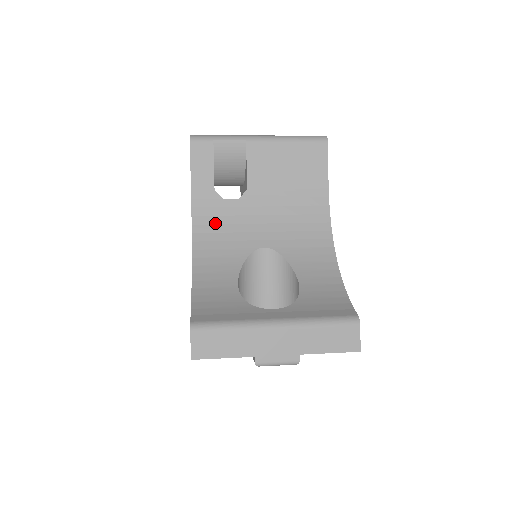
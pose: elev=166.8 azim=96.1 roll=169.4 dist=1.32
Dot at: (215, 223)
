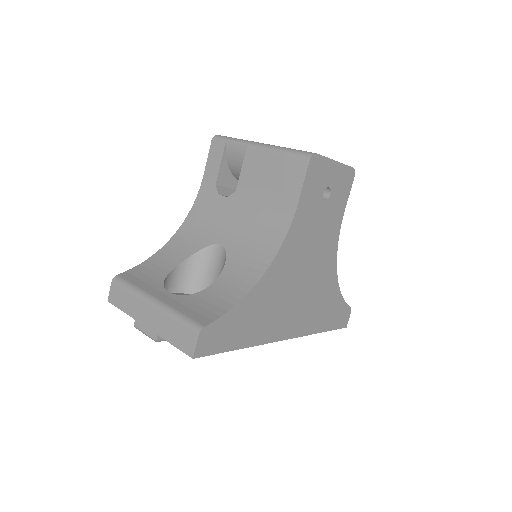
Dot at: (204, 213)
